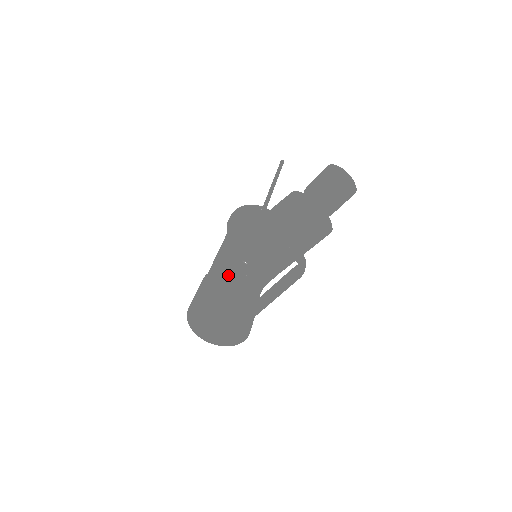
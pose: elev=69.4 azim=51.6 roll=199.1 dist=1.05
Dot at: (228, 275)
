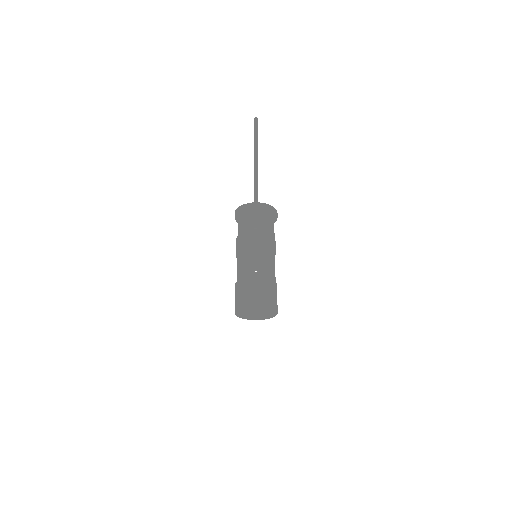
Dot at: occluded
